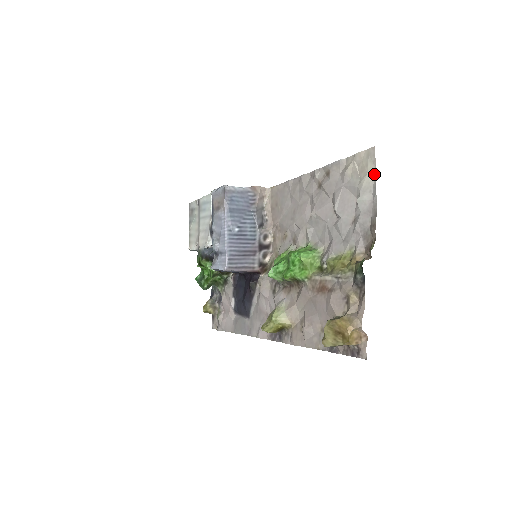
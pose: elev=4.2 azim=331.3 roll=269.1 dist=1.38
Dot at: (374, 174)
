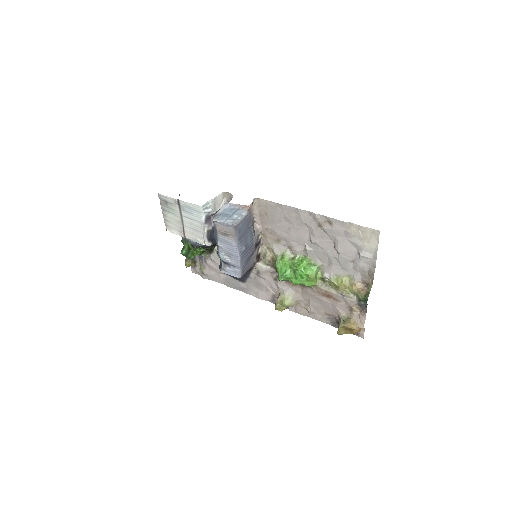
Dot at: (376, 246)
